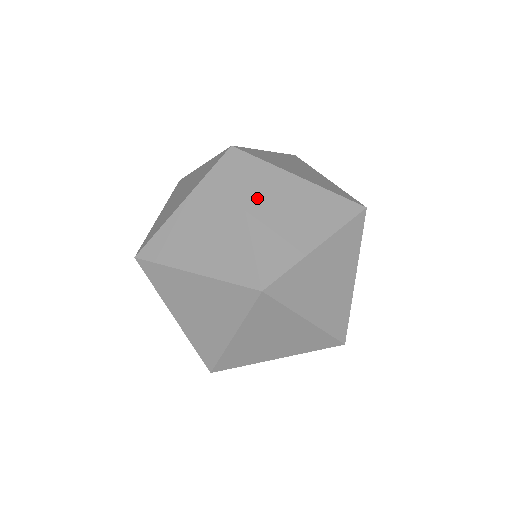
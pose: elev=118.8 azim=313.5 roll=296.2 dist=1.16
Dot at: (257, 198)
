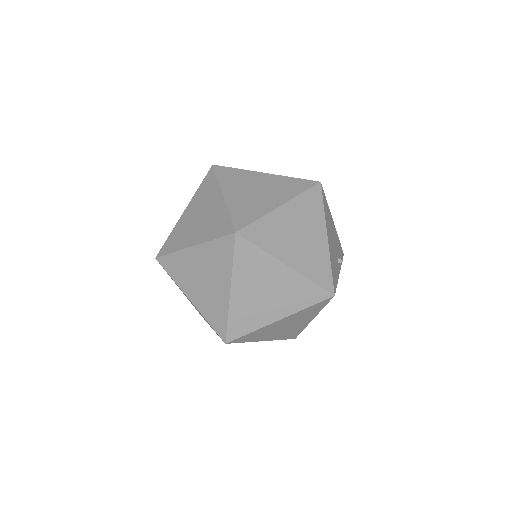
Dot at: occluded
